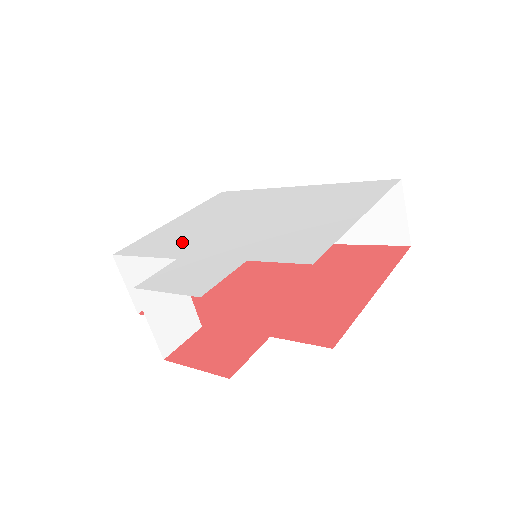
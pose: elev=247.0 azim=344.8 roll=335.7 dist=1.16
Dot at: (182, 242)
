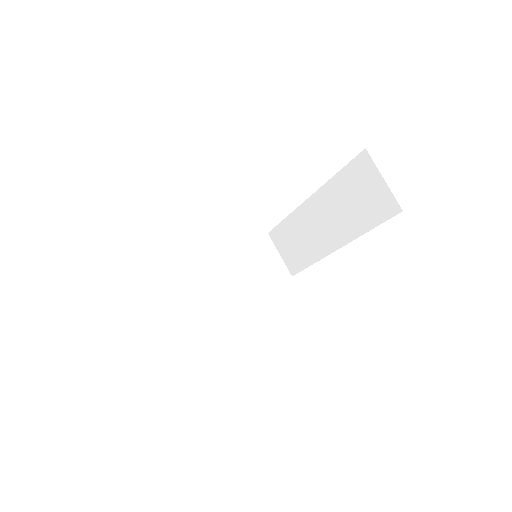
Dot at: occluded
